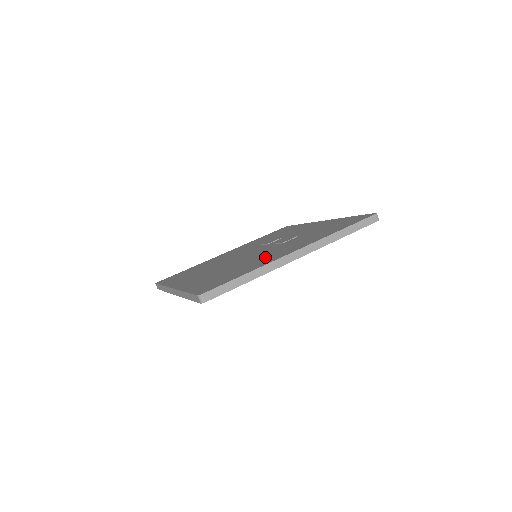
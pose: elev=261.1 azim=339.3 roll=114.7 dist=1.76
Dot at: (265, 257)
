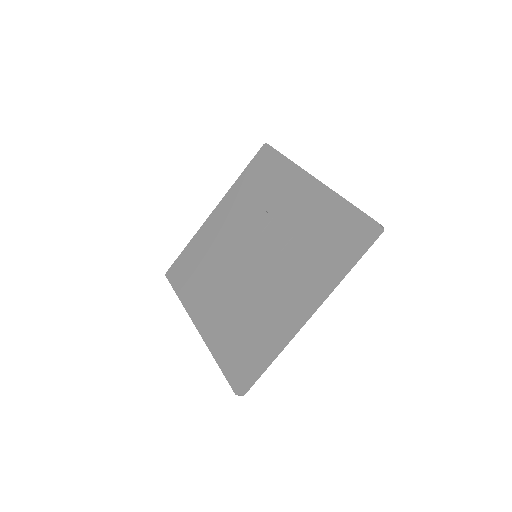
Dot at: (274, 305)
